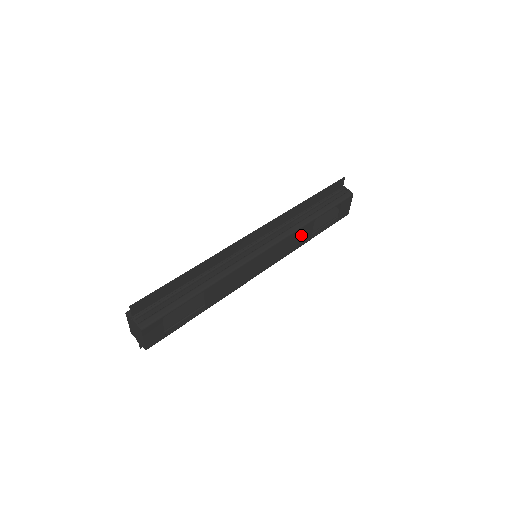
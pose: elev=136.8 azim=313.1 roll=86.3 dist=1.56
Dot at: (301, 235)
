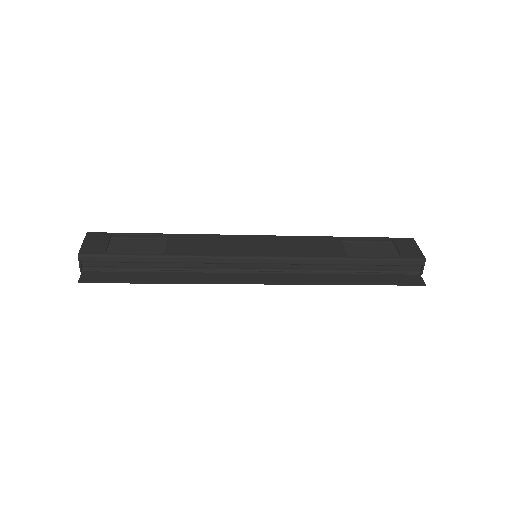
Dot at: (322, 245)
